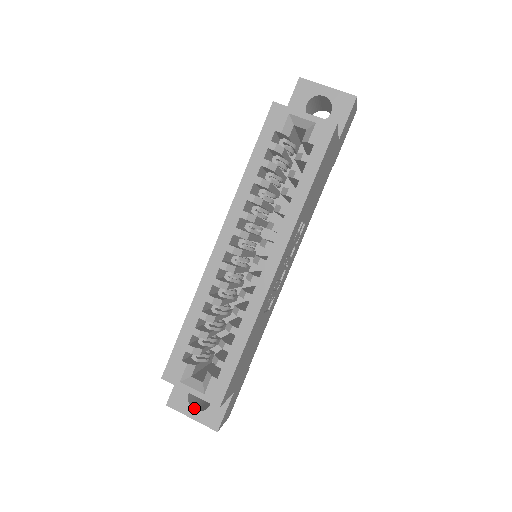
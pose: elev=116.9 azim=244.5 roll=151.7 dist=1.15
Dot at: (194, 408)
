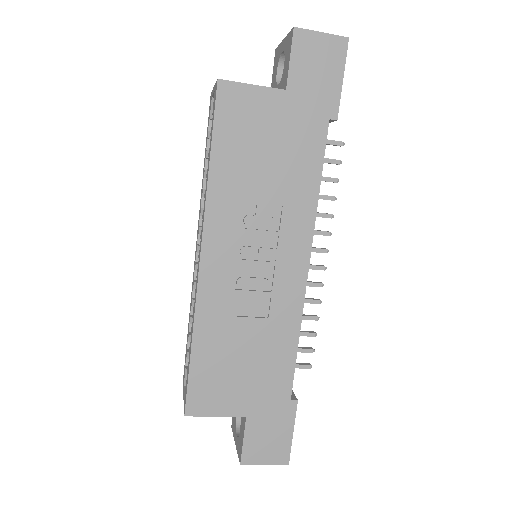
Dot at: (238, 433)
